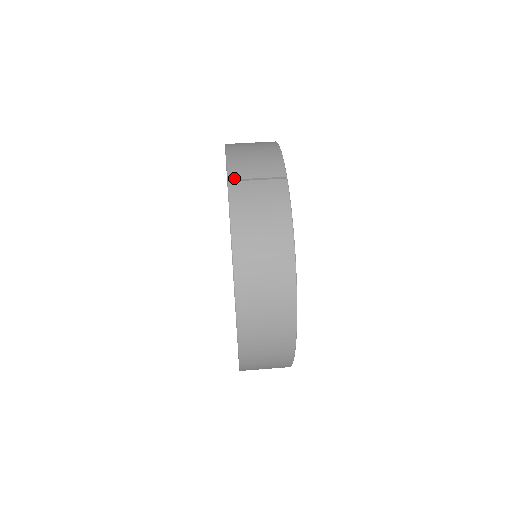
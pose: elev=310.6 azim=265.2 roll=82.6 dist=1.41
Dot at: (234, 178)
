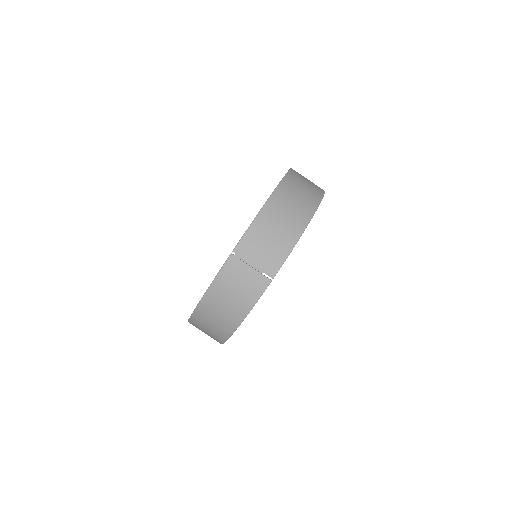
Dot at: (238, 253)
